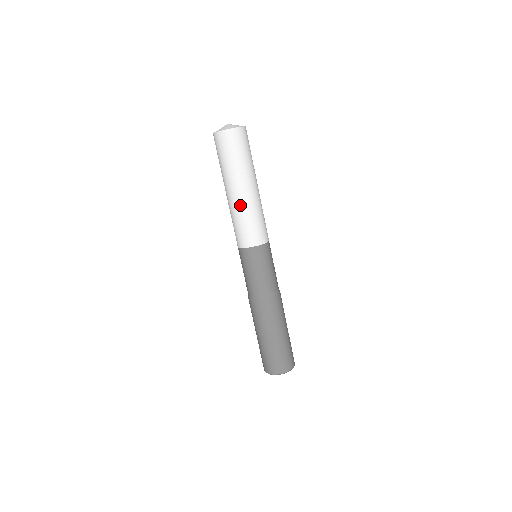
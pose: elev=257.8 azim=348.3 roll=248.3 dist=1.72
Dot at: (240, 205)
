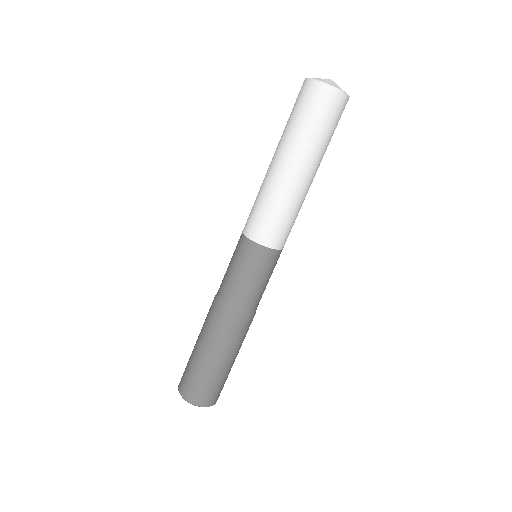
Dot at: (265, 179)
